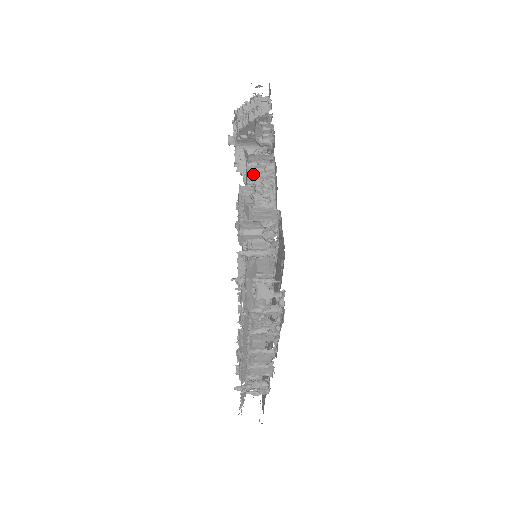
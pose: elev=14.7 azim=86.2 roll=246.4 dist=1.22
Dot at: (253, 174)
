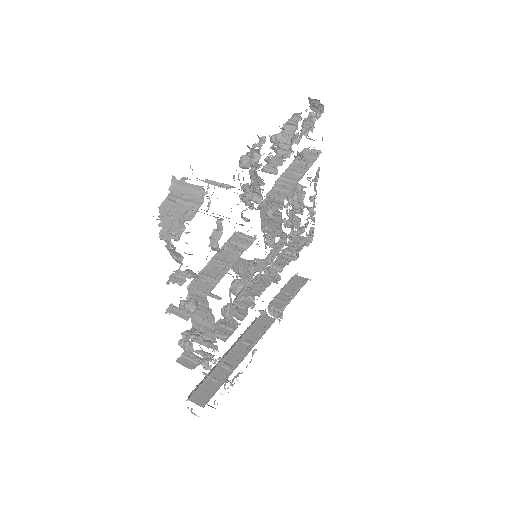
Dot at: (193, 298)
